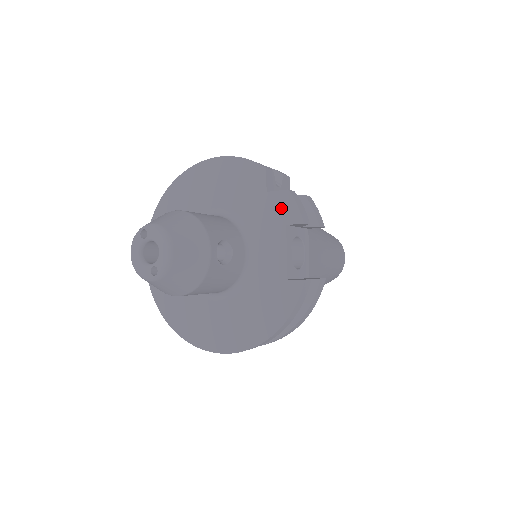
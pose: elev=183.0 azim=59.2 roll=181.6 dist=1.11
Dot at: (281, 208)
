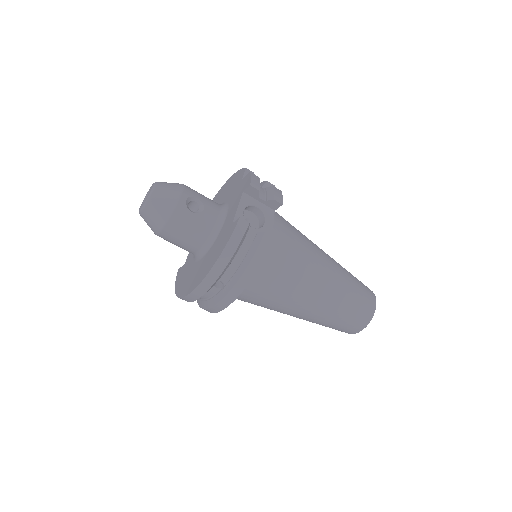
Dot at: (244, 184)
